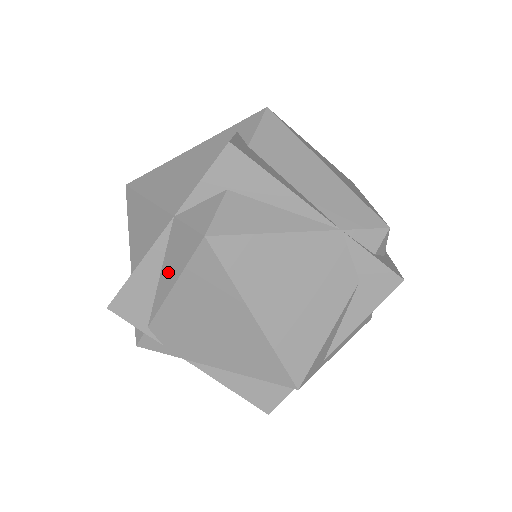
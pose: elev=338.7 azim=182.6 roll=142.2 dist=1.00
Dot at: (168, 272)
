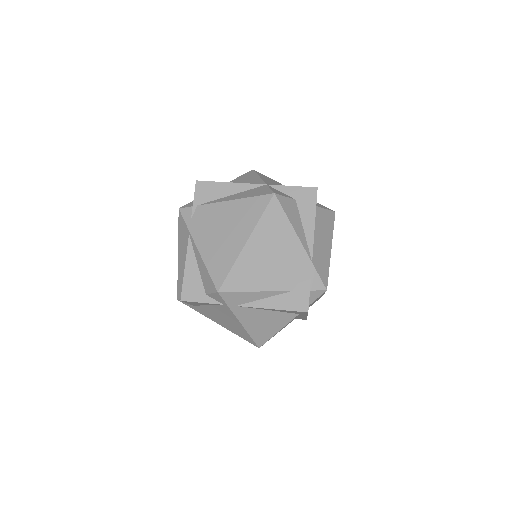
Dot at: (238, 195)
